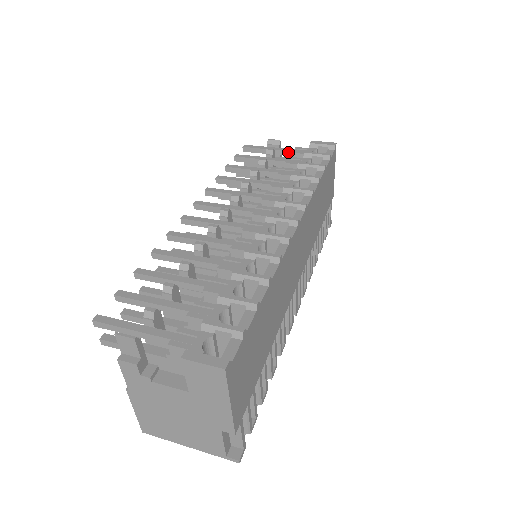
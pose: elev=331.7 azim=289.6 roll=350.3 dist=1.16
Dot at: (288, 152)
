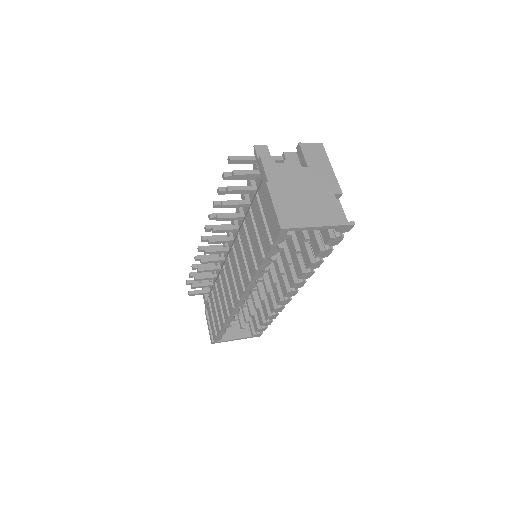
Dot at: occluded
